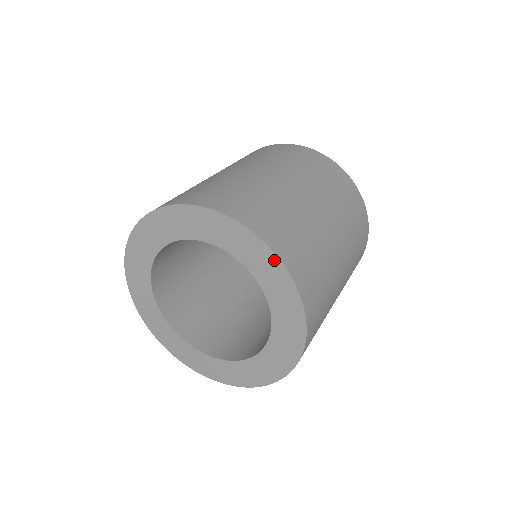
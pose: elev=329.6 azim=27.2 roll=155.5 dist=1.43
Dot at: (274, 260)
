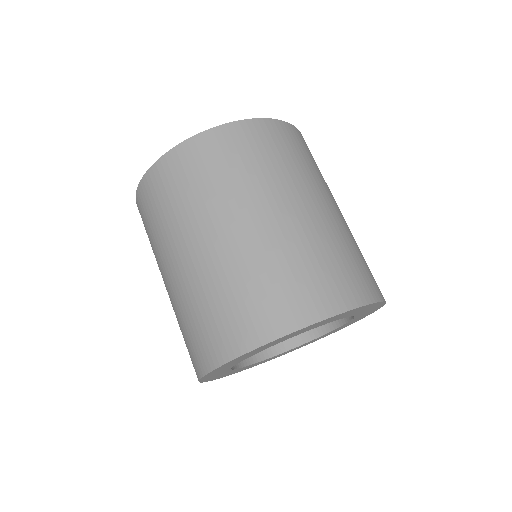
Dot at: occluded
